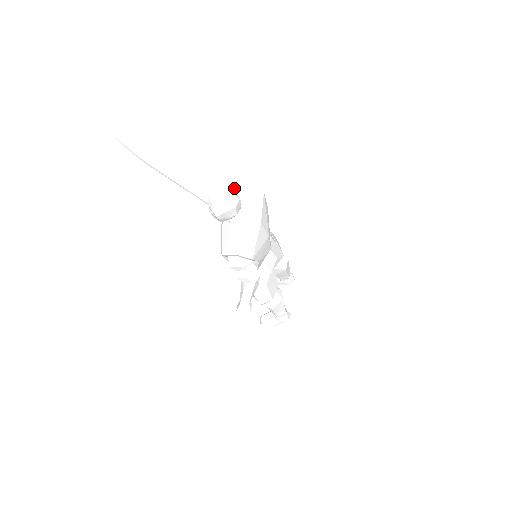
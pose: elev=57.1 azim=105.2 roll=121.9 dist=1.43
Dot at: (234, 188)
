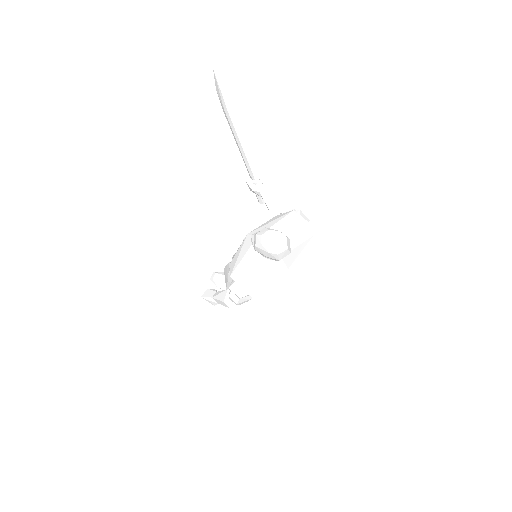
Dot at: (290, 213)
